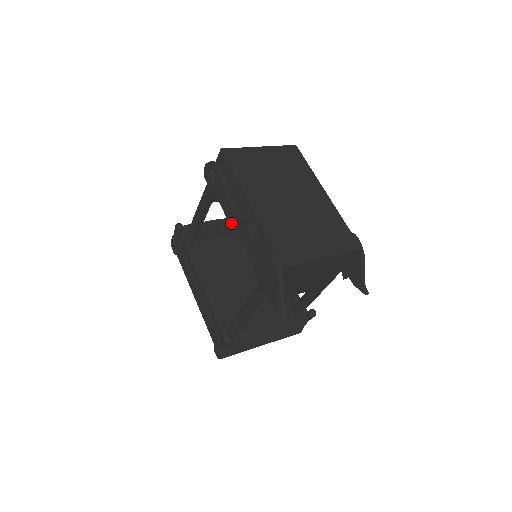
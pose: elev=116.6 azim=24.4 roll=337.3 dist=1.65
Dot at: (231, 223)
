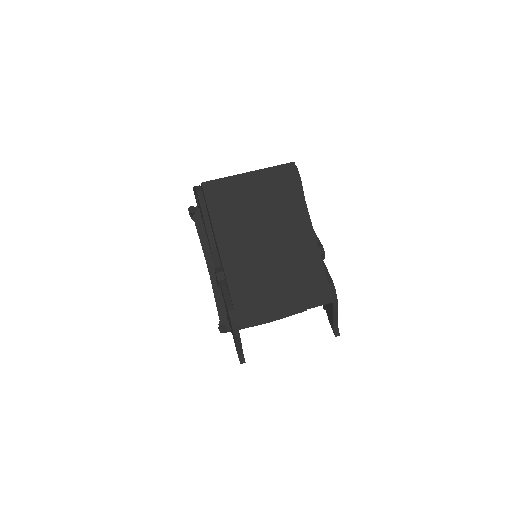
Dot at: occluded
